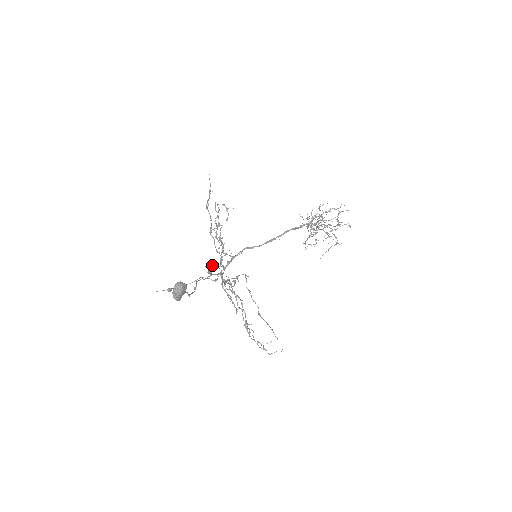
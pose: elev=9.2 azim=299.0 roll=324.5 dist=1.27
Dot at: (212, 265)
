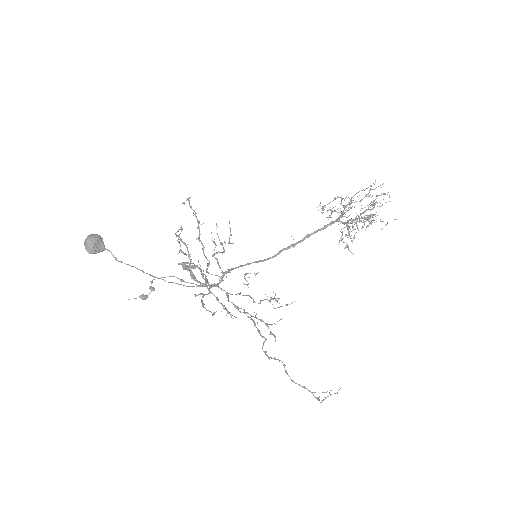
Dot at: (192, 266)
